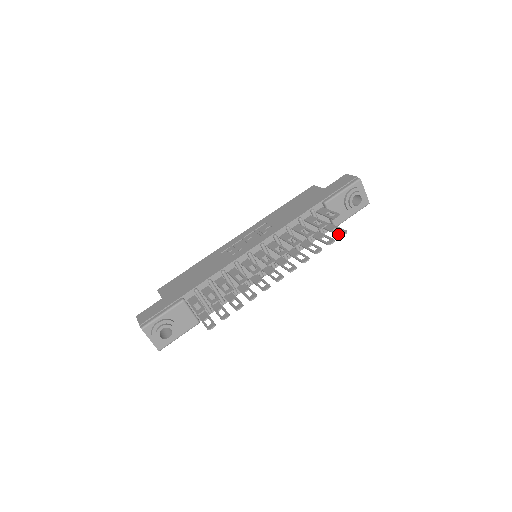
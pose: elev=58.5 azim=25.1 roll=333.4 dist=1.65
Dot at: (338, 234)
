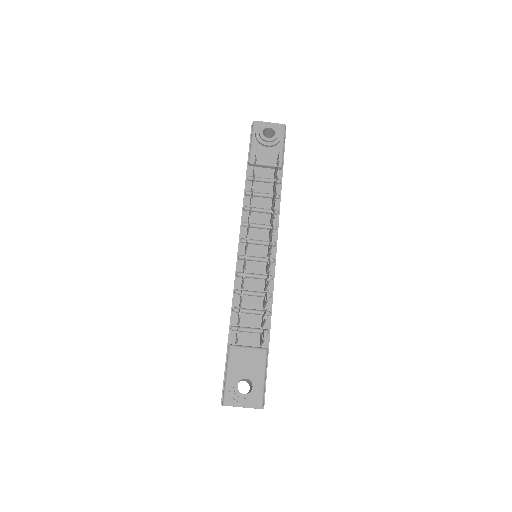
Dot at: (277, 163)
